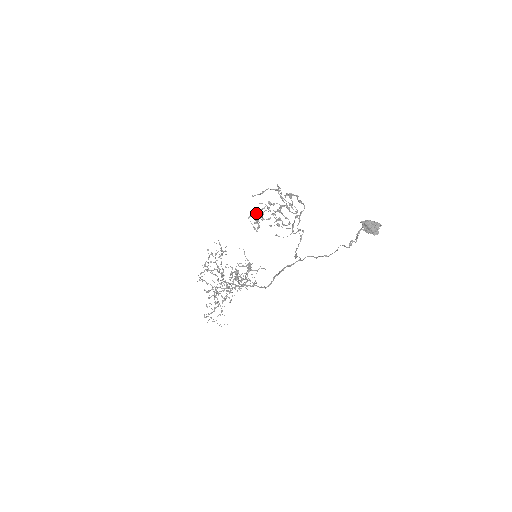
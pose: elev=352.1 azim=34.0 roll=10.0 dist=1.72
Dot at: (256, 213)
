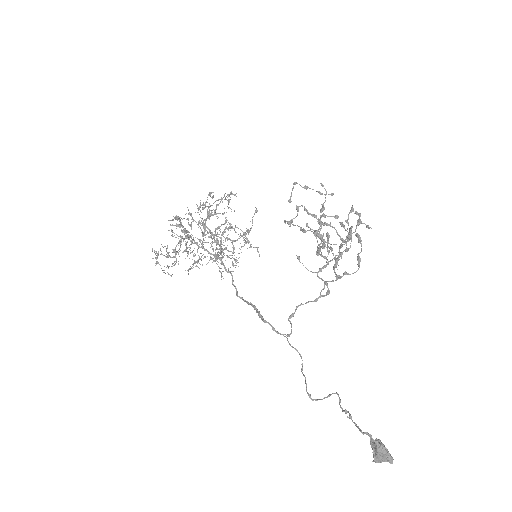
Dot at: (307, 188)
